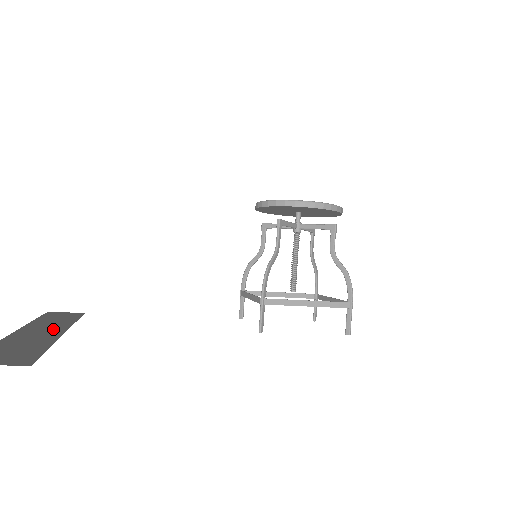
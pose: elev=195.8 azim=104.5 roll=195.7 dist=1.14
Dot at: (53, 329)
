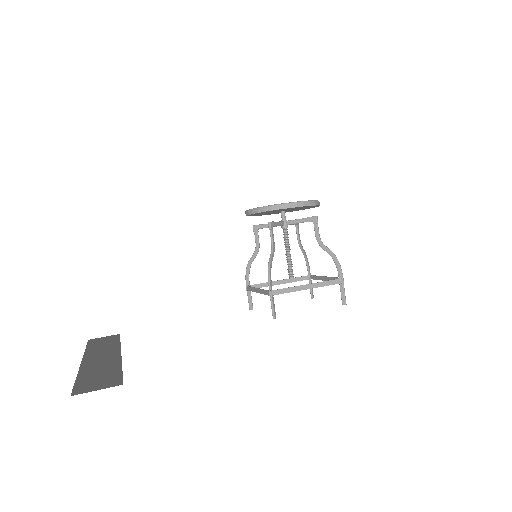
Dot at: (109, 354)
